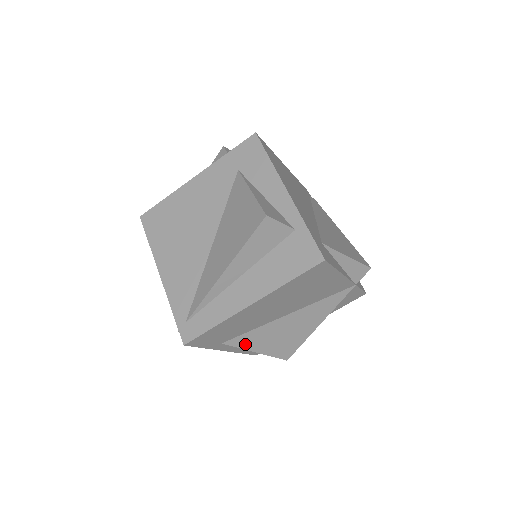
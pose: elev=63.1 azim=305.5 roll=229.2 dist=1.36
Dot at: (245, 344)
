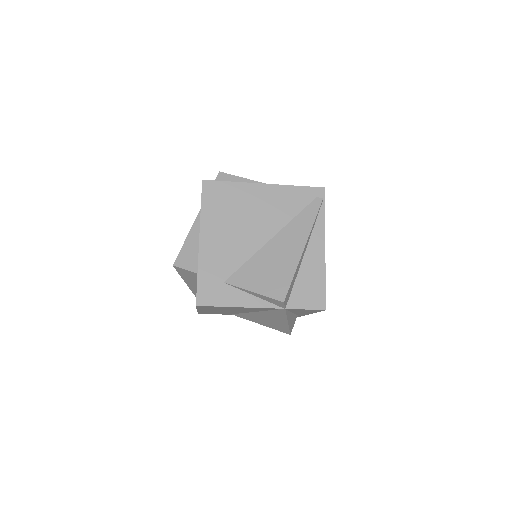
Dot at: (247, 318)
